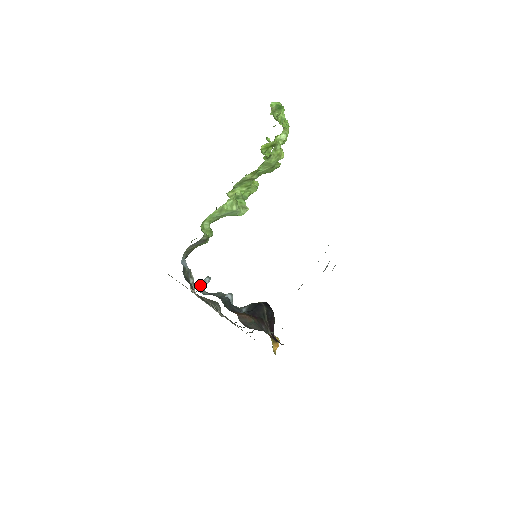
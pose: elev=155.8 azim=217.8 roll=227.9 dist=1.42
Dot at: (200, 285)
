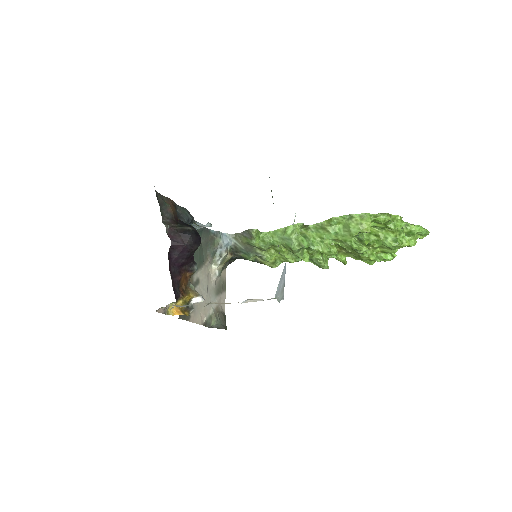
Dot at: (202, 225)
